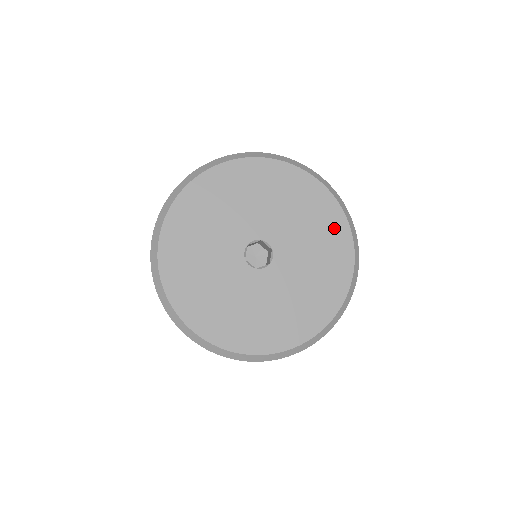
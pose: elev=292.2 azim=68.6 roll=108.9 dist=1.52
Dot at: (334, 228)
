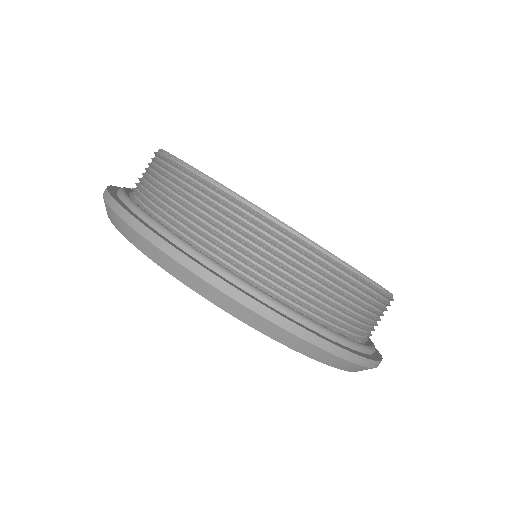
Dot at: occluded
